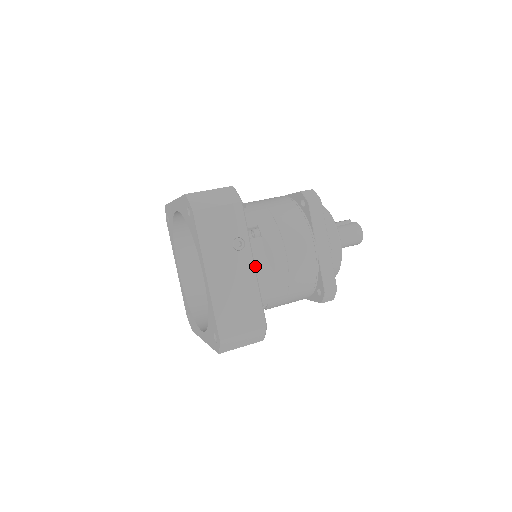
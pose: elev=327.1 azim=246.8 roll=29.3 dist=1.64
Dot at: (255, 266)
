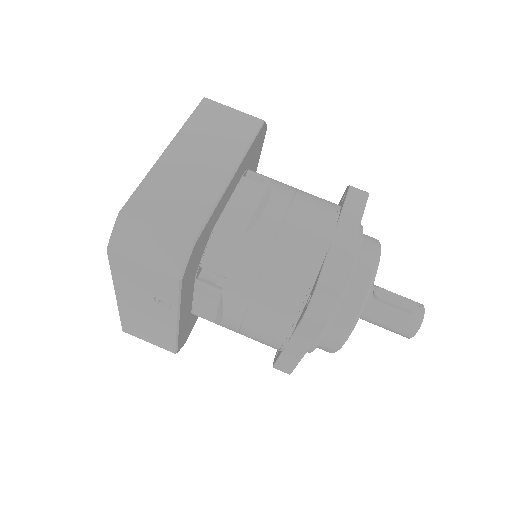
Dot at: (201, 304)
